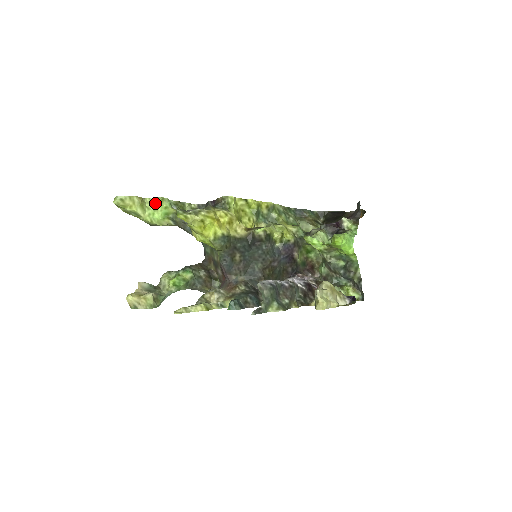
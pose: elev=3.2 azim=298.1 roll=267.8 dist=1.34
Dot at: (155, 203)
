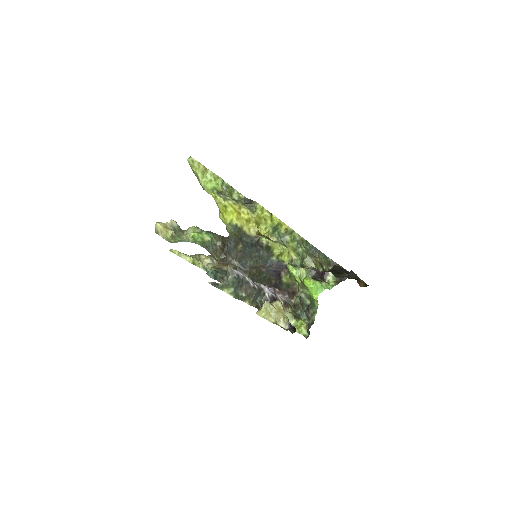
Dot at: (213, 177)
